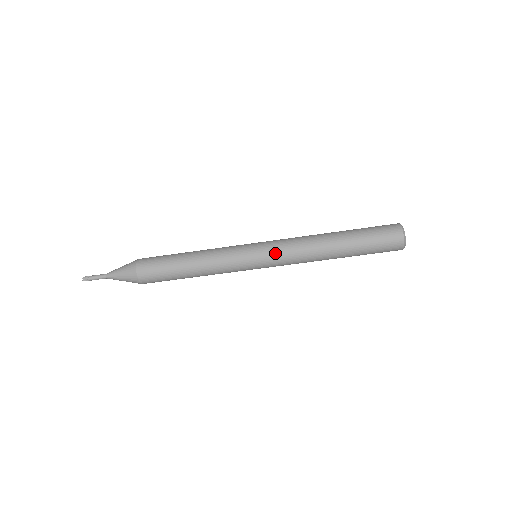
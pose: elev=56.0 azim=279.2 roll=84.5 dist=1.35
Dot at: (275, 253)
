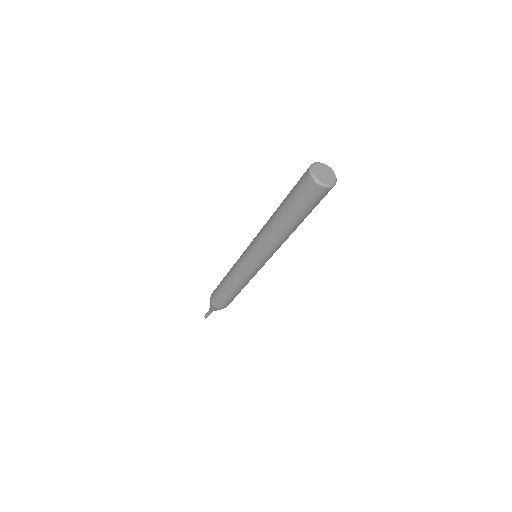
Dot at: (255, 252)
